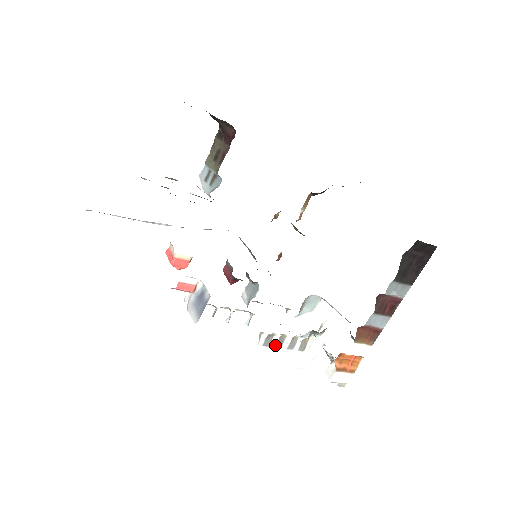
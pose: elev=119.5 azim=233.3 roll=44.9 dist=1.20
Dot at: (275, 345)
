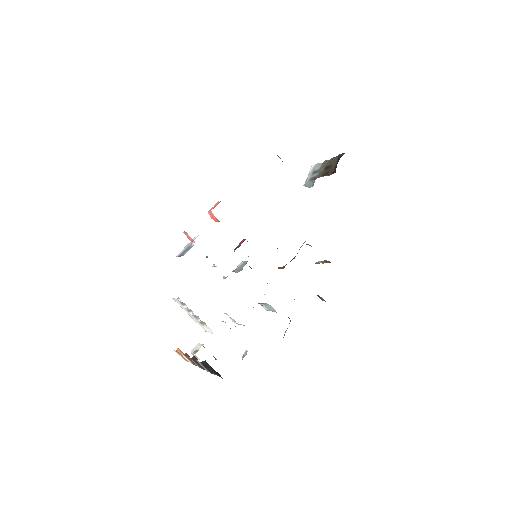
Dot at: (186, 308)
